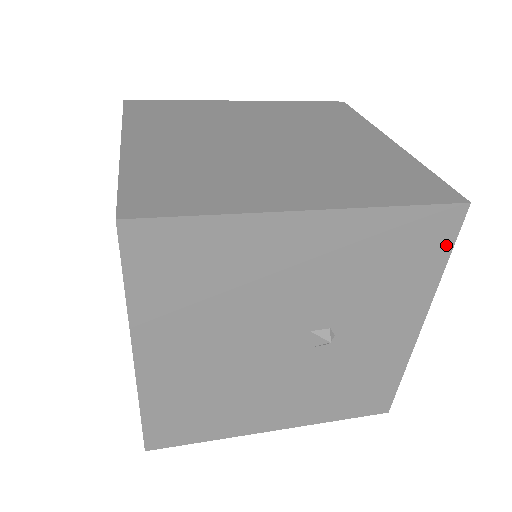
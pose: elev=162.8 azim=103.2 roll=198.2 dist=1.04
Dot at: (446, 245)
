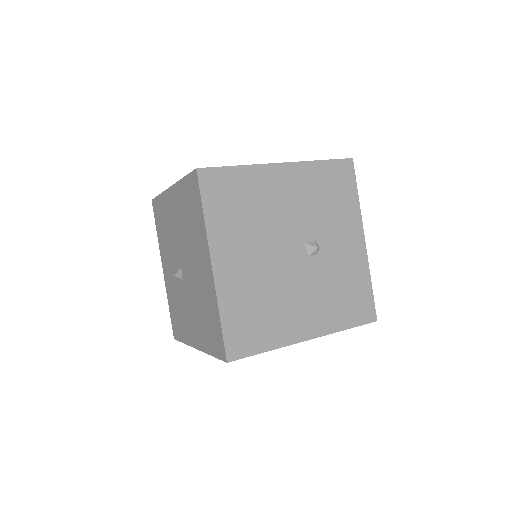
Dot at: (353, 183)
